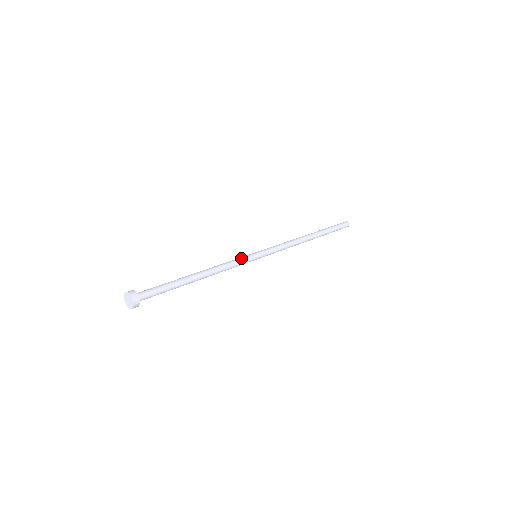
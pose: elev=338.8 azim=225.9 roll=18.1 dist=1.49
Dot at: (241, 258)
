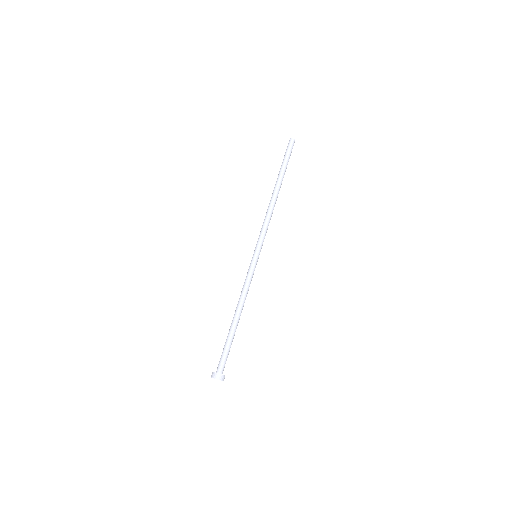
Dot at: (251, 272)
